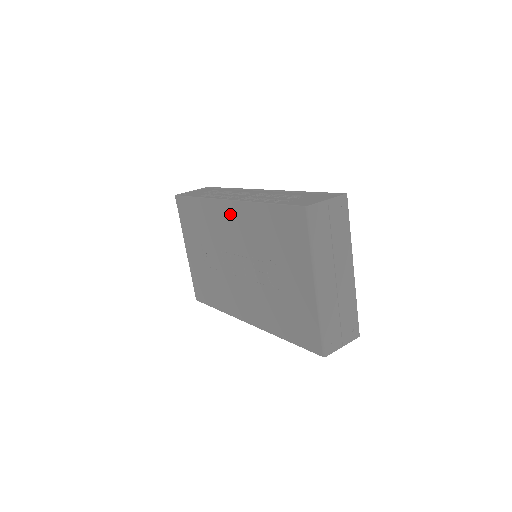
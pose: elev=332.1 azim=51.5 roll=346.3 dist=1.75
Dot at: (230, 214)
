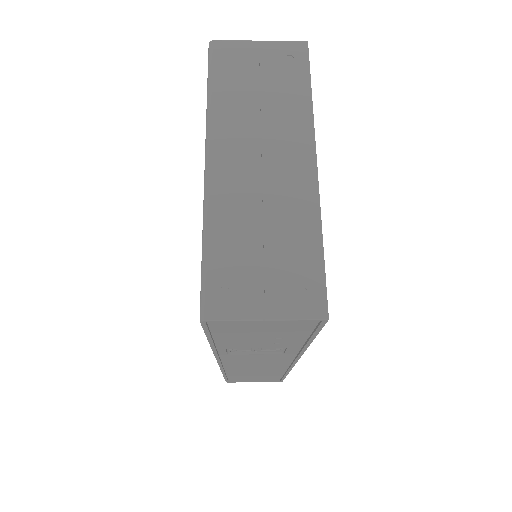
Dot at: occluded
